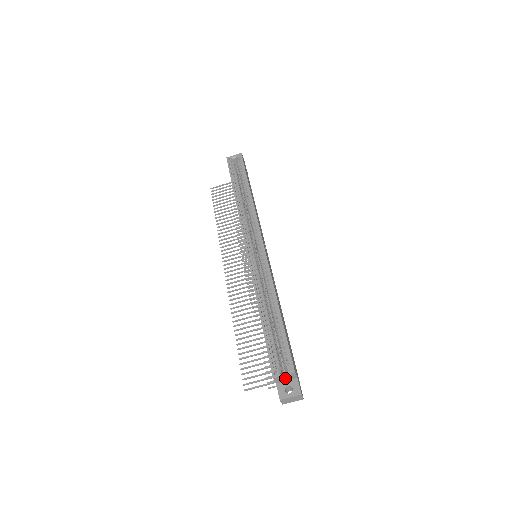
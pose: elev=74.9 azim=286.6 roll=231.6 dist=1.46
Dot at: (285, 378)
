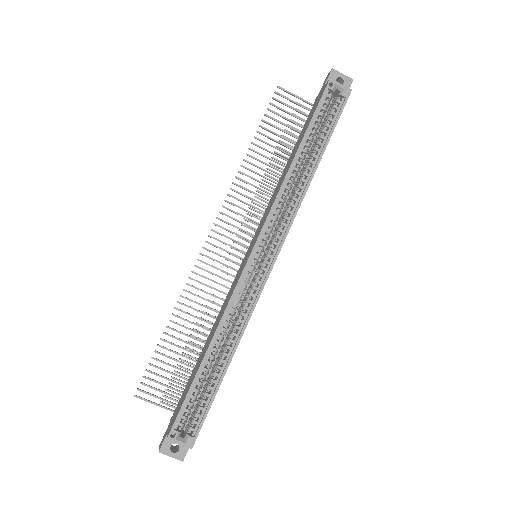
Dot at: (179, 440)
